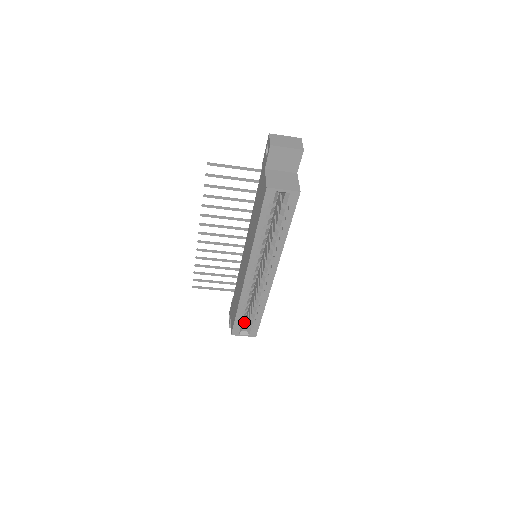
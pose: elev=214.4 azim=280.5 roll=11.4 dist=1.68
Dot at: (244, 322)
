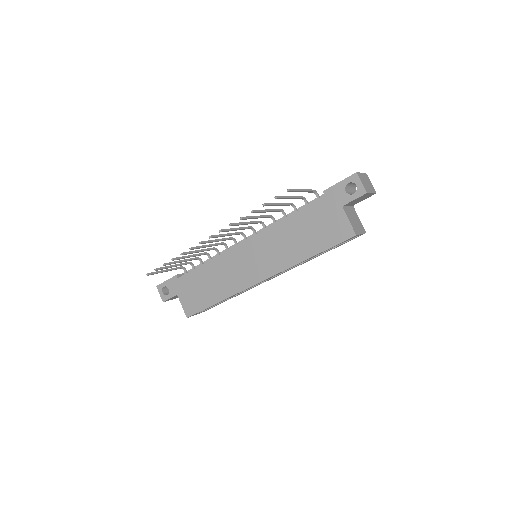
Dot at: occluded
